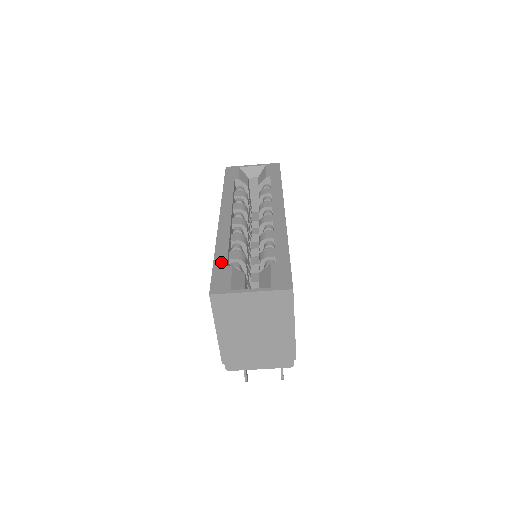
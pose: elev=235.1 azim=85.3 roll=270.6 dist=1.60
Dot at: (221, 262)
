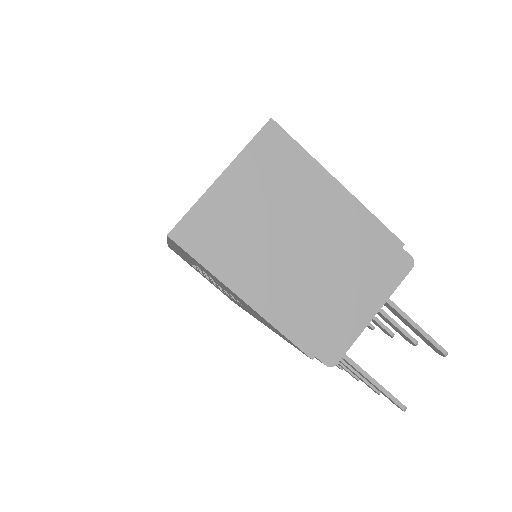
Dot at: occluded
